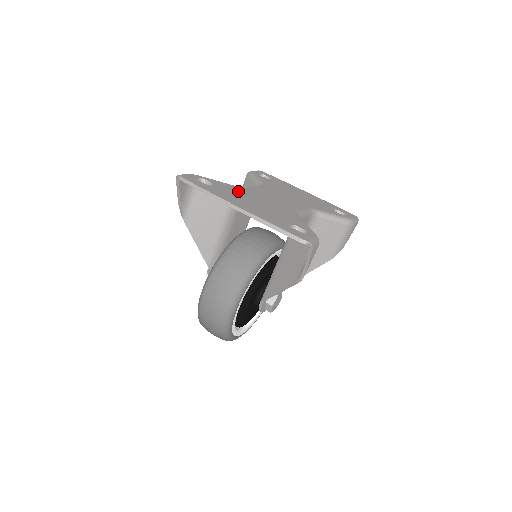
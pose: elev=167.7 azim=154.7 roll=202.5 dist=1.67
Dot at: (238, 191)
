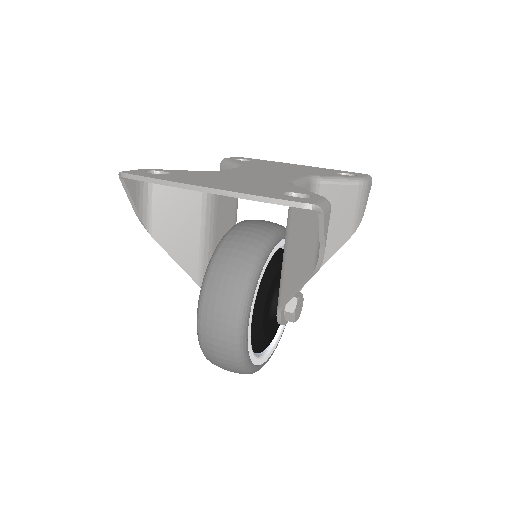
Dot at: (206, 174)
